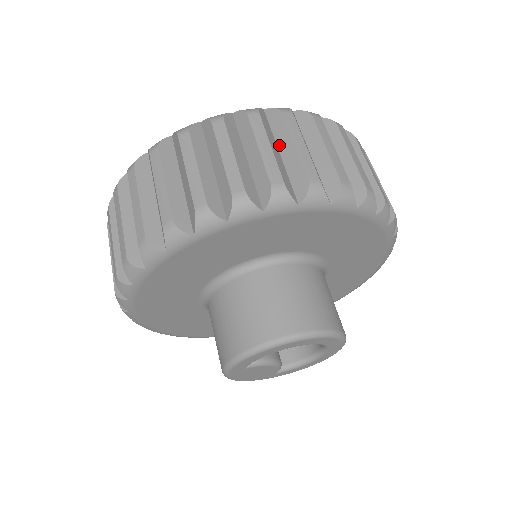
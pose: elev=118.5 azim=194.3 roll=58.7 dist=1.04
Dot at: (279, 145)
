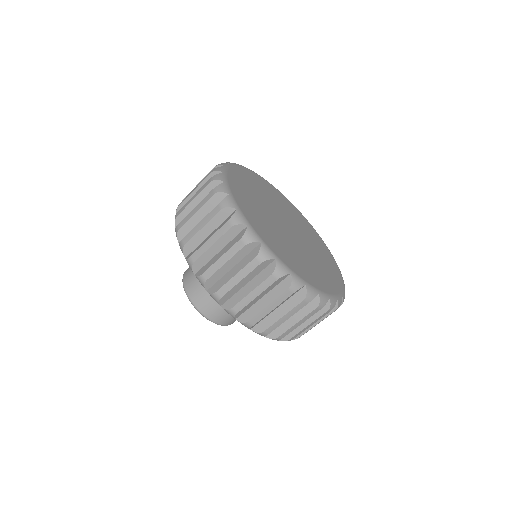
Dot at: (282, 306)
